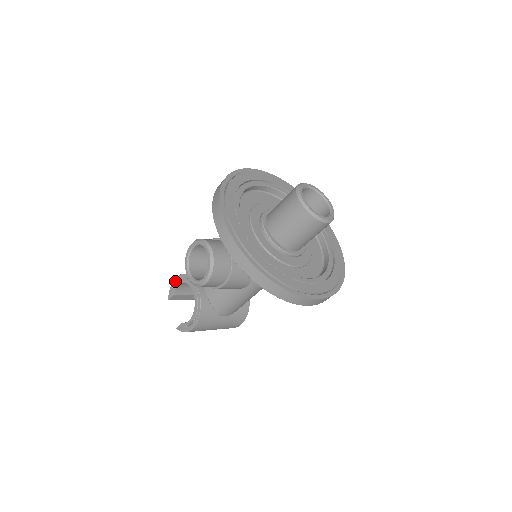
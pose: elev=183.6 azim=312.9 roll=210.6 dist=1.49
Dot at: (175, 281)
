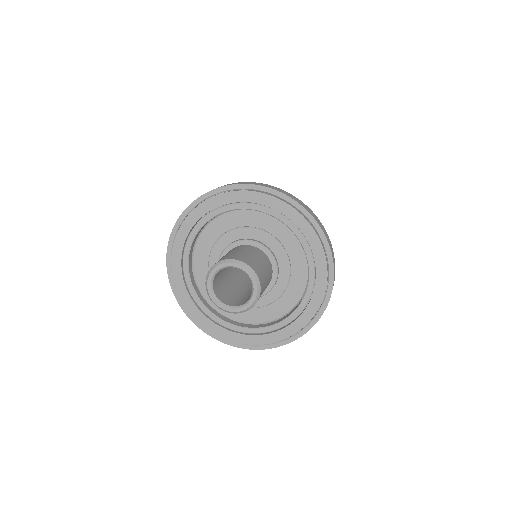
Dot at: occluded
